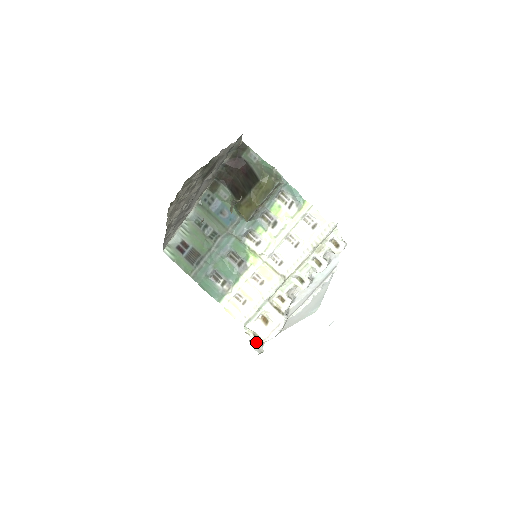
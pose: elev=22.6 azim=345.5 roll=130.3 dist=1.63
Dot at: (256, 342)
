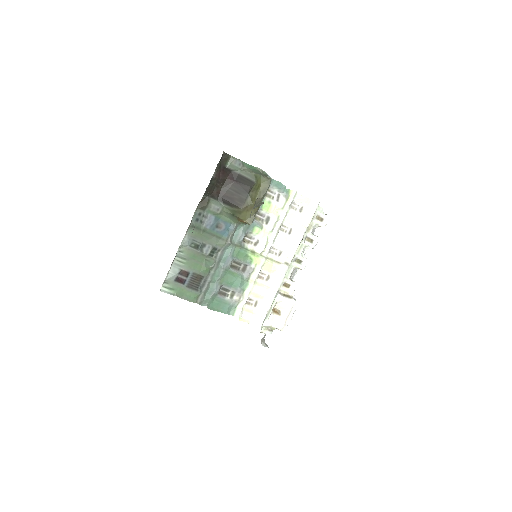
Dot at: (262, 339)
